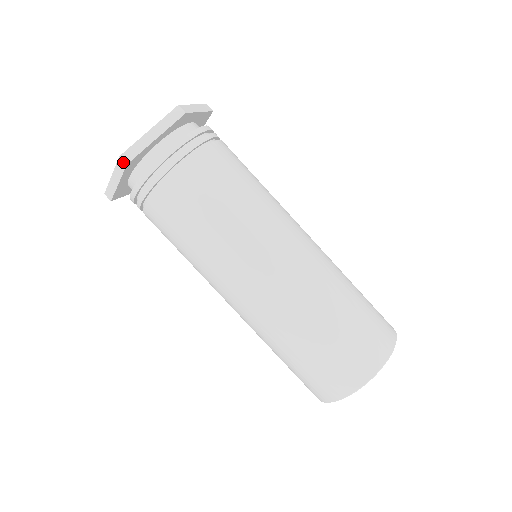
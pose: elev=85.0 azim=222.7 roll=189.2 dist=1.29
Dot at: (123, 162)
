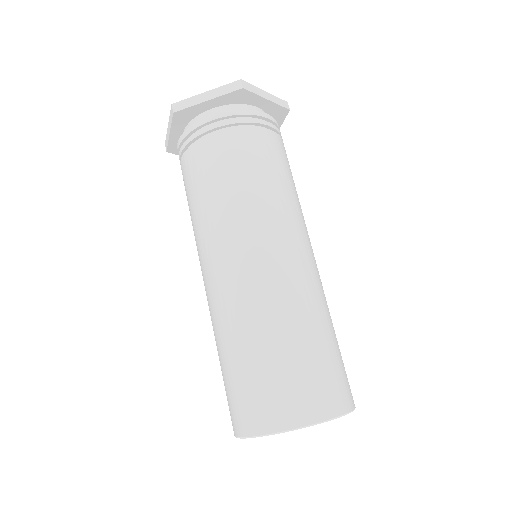
Dot at: (172, 110)
